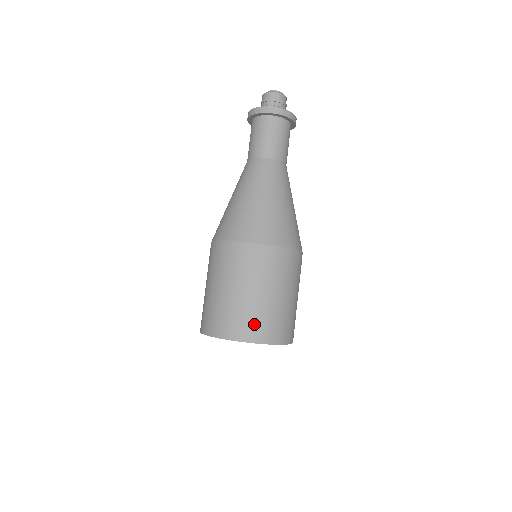
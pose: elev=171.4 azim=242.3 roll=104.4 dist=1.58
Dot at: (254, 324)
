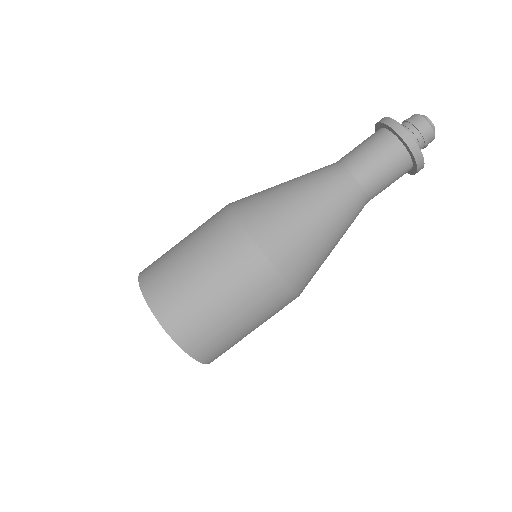
Dot at: (165, 290)
